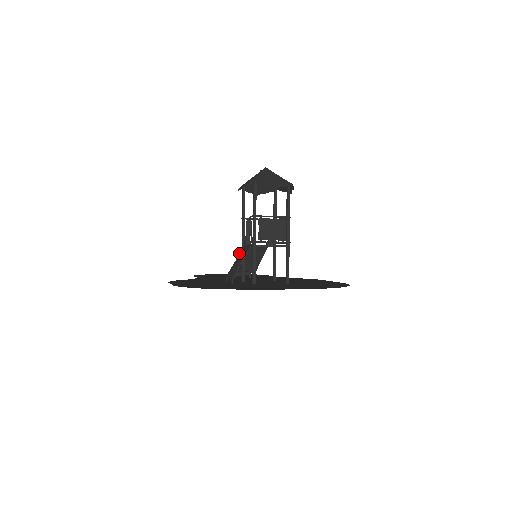
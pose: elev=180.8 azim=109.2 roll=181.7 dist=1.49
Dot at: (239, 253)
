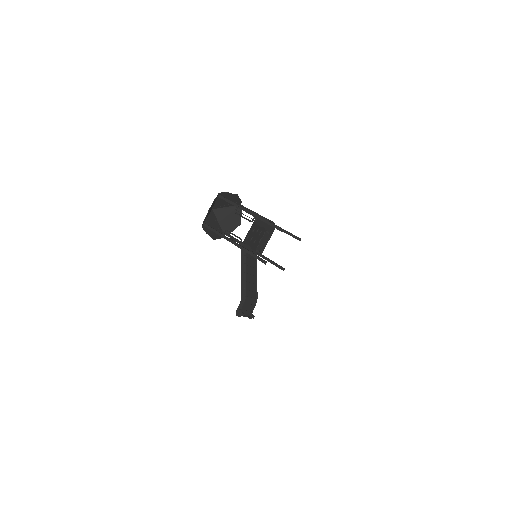
Dot at: (246, 243)
